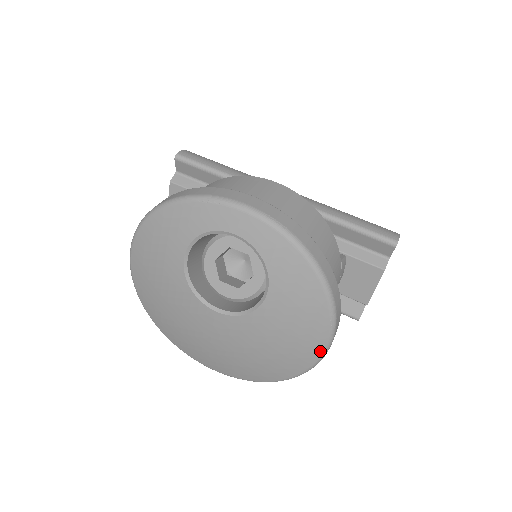
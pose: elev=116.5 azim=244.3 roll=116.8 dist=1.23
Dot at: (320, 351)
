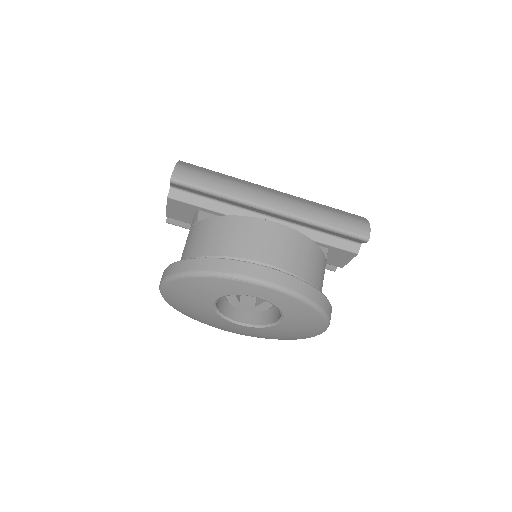
Dot at: occluded
